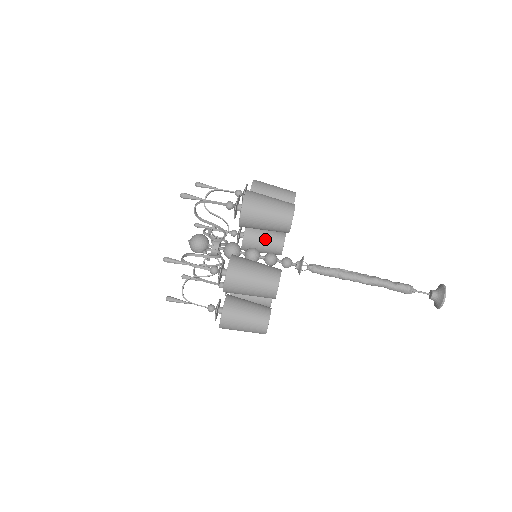
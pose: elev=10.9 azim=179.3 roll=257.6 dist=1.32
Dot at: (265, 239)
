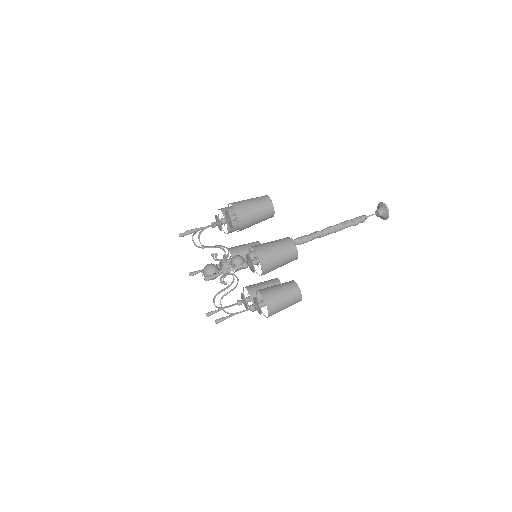
Dot at: occluded
